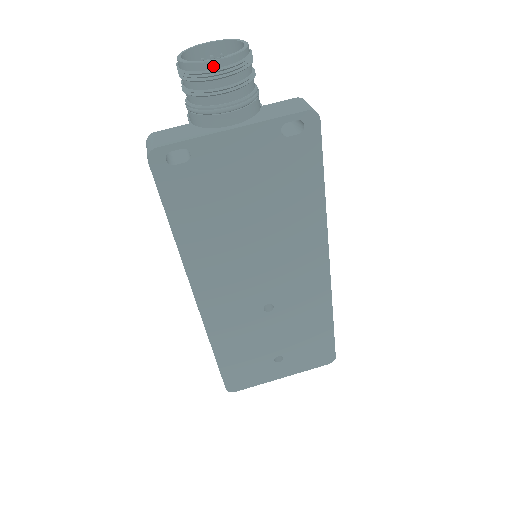
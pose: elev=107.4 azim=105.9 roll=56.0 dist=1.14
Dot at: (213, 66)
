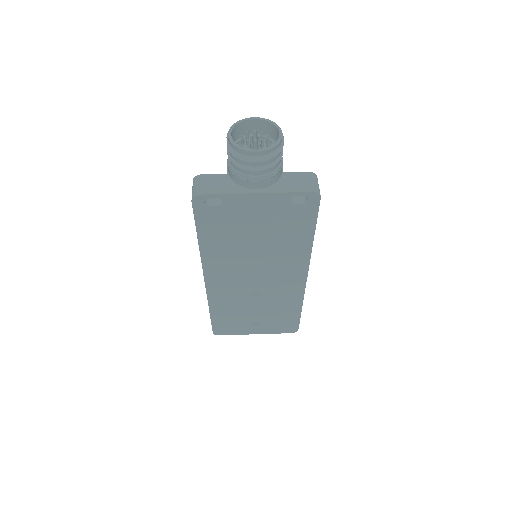
Dot at: (252, 154)
